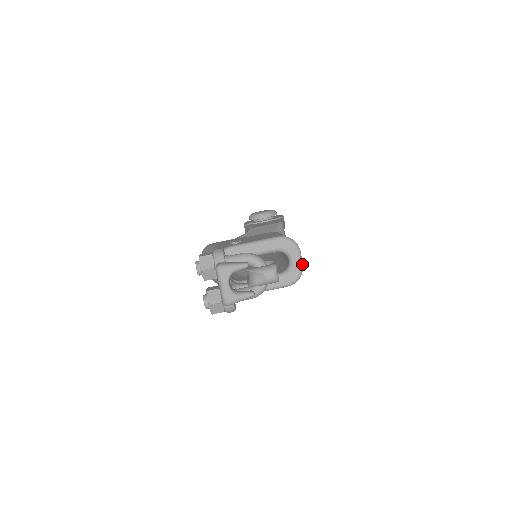
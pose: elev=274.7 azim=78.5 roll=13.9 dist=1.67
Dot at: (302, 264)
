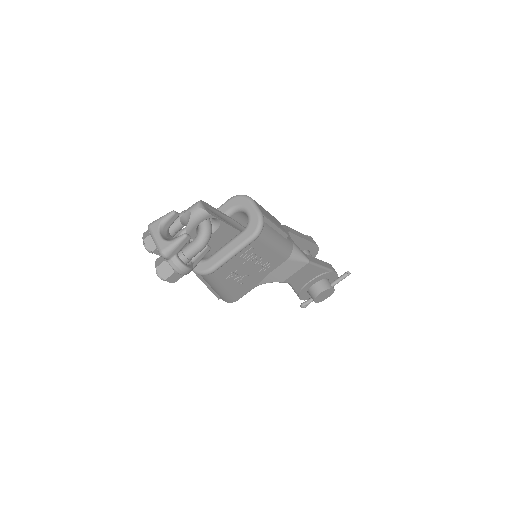
Dot at: (259, 210)
